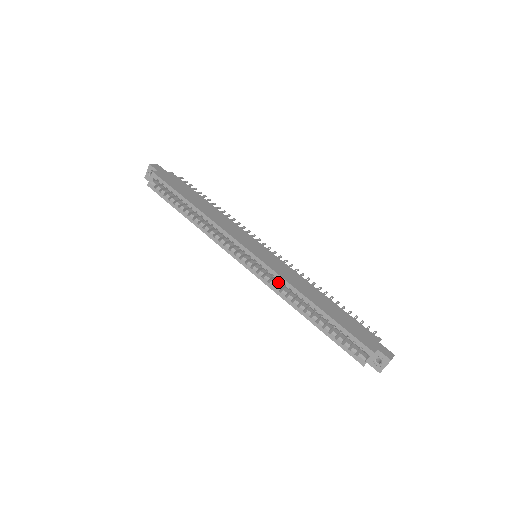
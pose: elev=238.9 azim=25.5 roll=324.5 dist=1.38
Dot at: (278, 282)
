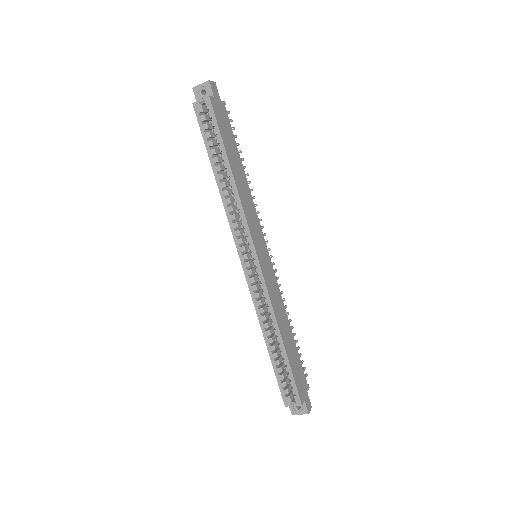
Dot at: (261, 294)
